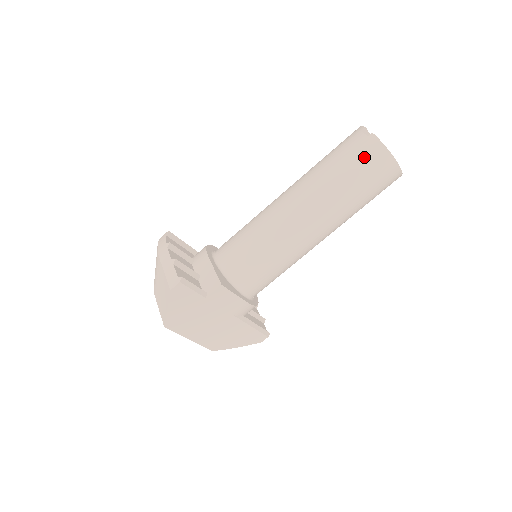
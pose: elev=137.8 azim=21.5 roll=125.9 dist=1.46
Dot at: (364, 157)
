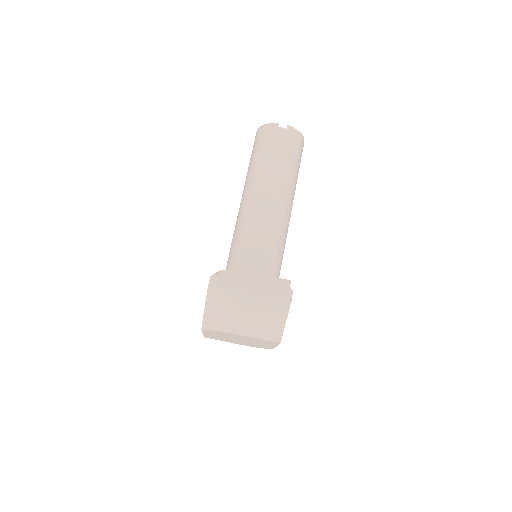
Dot at: (294, 144)
